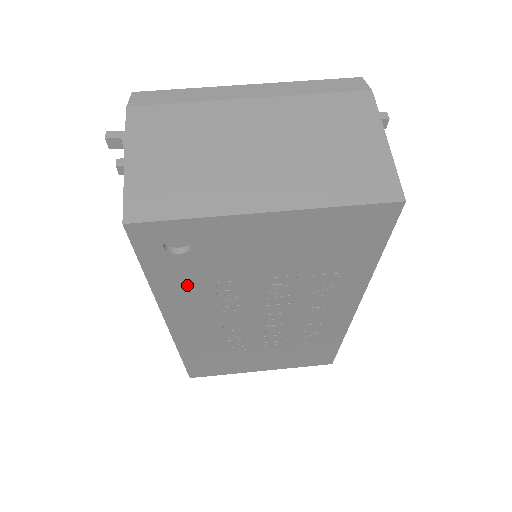
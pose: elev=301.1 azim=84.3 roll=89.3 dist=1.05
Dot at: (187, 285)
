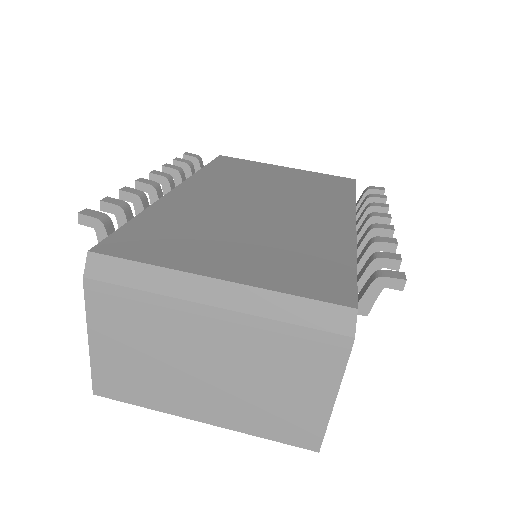
Dot at: occluded
